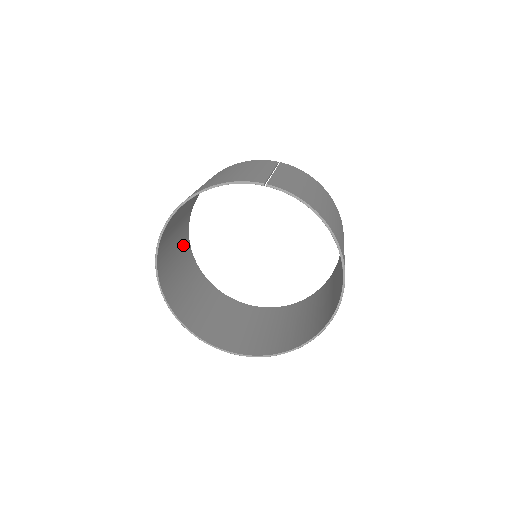
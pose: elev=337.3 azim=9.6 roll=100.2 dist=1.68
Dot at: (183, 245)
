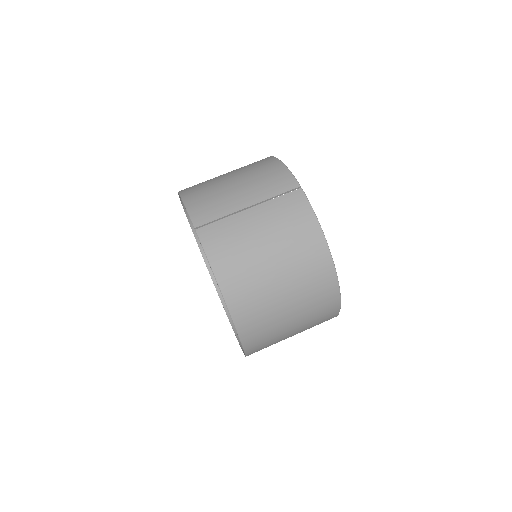
Dot at: occluded
